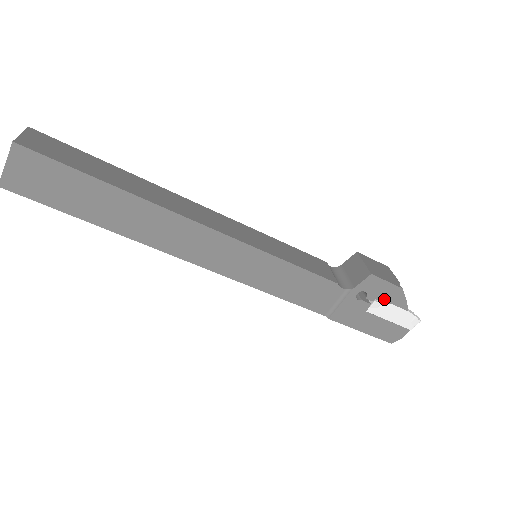
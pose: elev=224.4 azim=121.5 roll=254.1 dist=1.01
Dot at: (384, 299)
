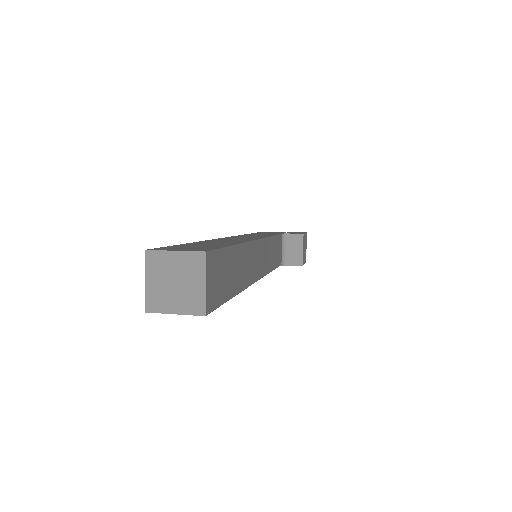
Dot at: occluded
